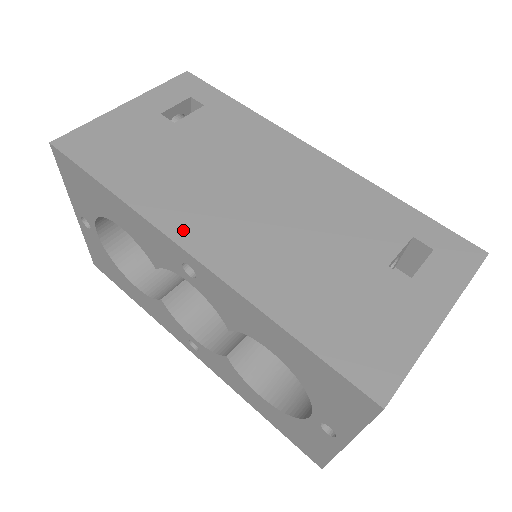
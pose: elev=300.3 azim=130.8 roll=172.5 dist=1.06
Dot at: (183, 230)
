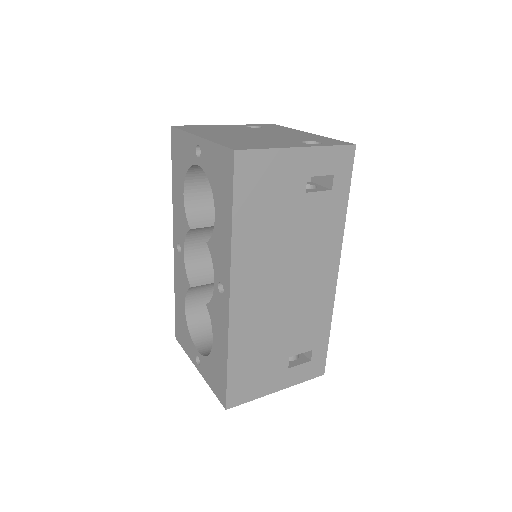
Dot at: (240, 281)
